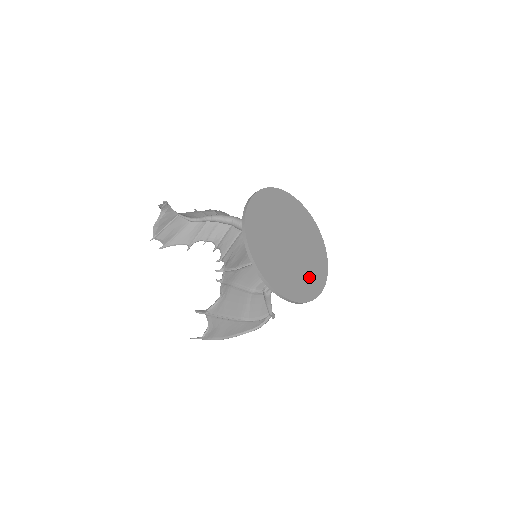
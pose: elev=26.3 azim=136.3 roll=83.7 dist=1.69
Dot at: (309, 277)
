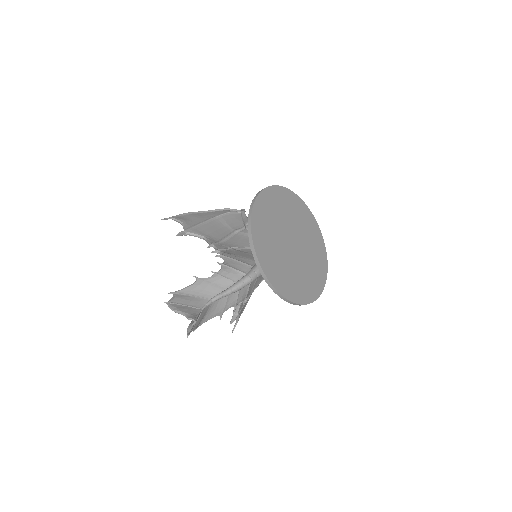
Dot at: (315, 251)
